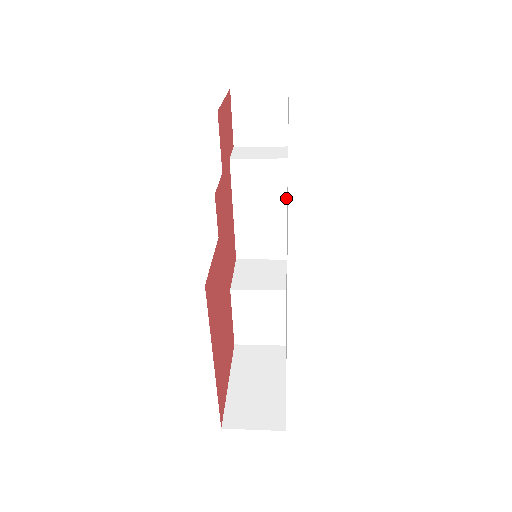
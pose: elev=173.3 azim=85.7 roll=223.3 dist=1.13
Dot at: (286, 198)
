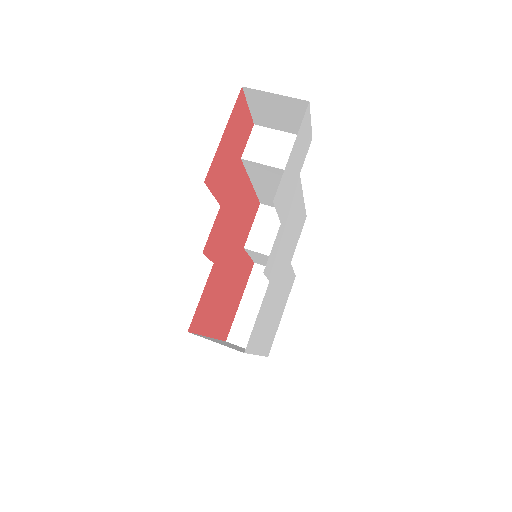
Dot at: occluded
